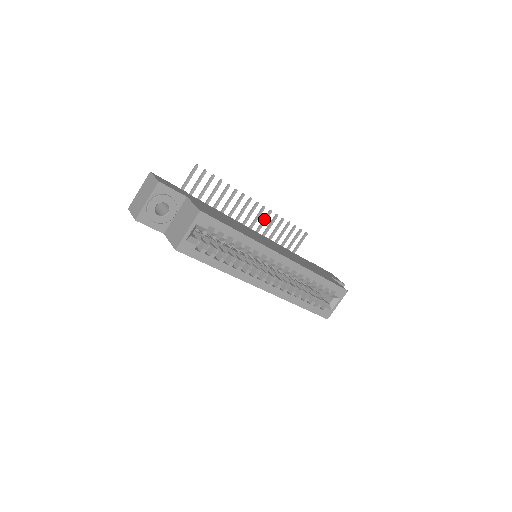
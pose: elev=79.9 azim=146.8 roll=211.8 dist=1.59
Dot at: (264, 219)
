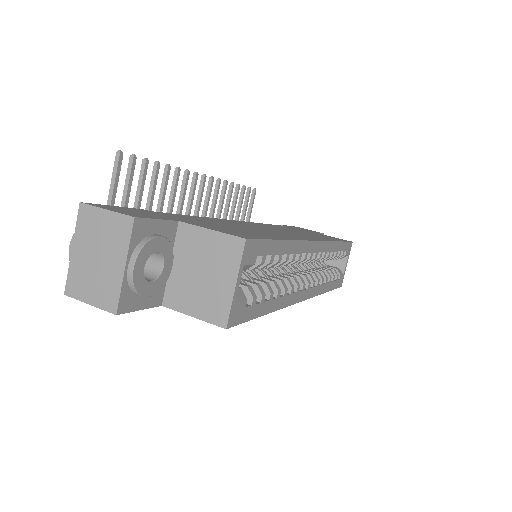
Dot at: (215, 195)
